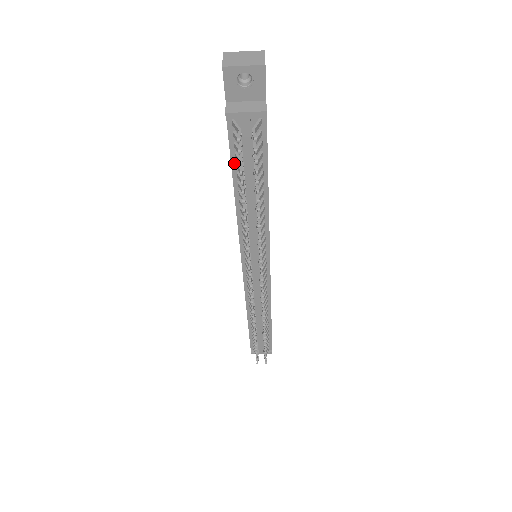
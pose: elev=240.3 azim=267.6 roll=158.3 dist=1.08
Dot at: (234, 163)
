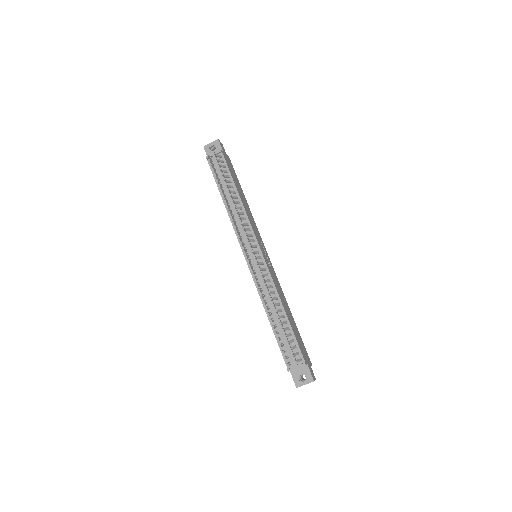
Dot at: occluded
